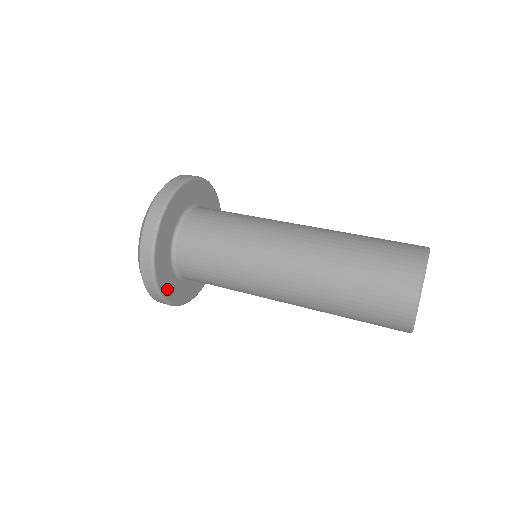
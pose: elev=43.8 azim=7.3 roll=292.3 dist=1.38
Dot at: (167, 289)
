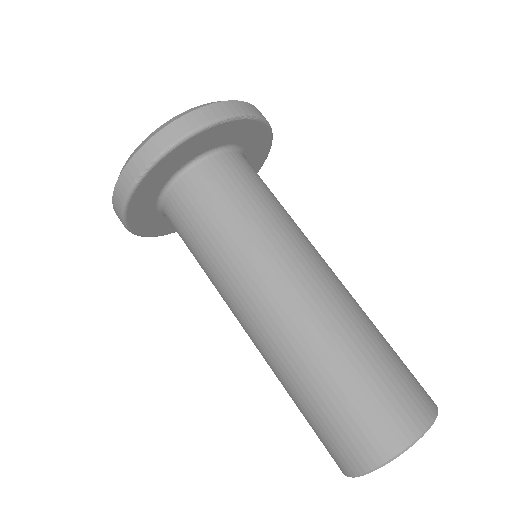
Dot at: (141, 225)
